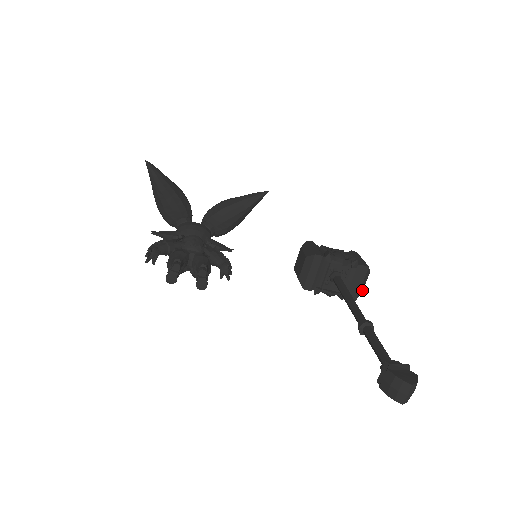
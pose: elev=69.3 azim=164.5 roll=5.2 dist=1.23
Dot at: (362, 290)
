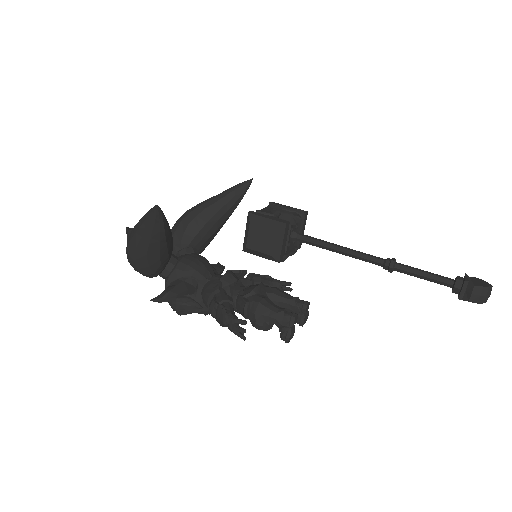
Dot at: occluded
